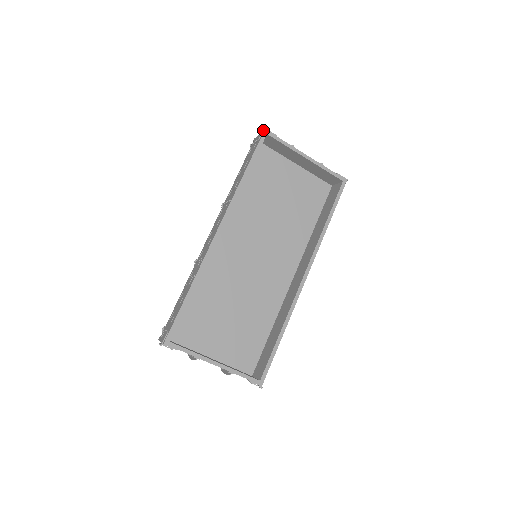
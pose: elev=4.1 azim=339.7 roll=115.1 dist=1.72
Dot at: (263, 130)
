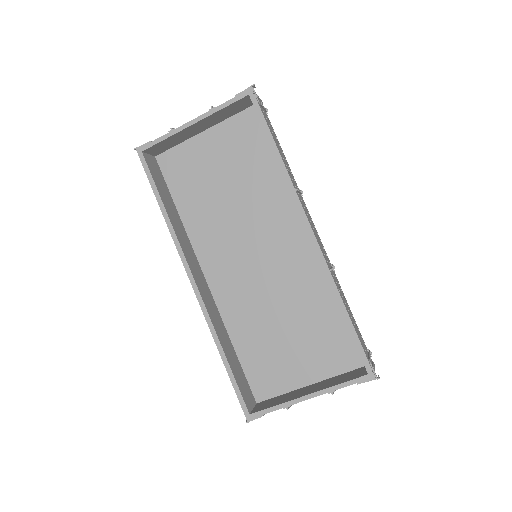
Dot at: (137, 152)
